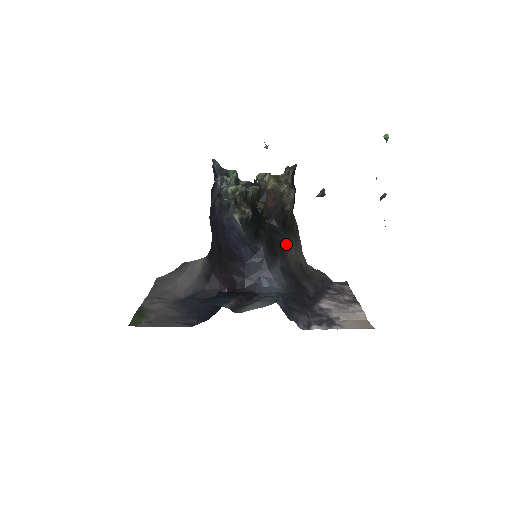
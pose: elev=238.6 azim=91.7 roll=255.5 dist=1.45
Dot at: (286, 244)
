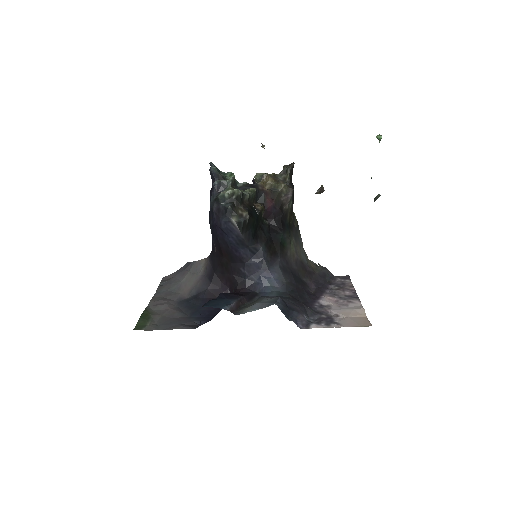
Dot at: (285, 243)
